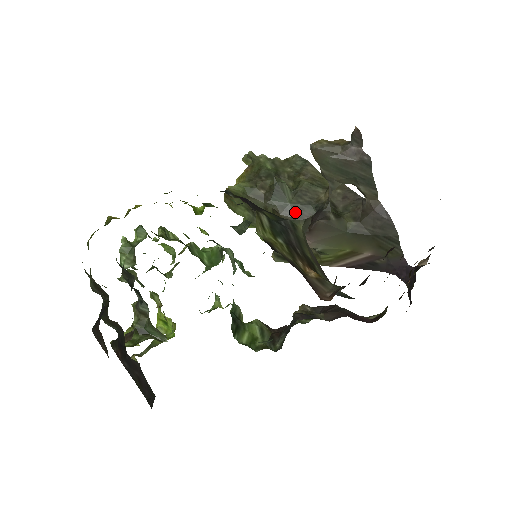
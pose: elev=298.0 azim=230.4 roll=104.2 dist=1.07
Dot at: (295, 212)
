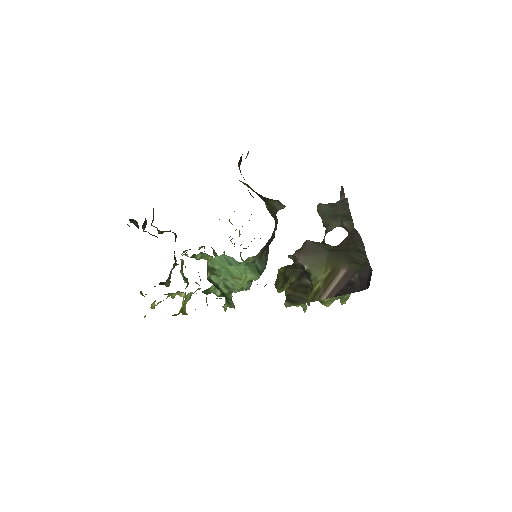
Dot at: occluded
